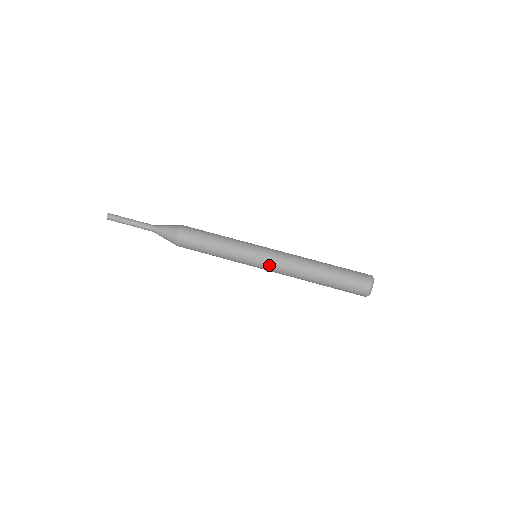
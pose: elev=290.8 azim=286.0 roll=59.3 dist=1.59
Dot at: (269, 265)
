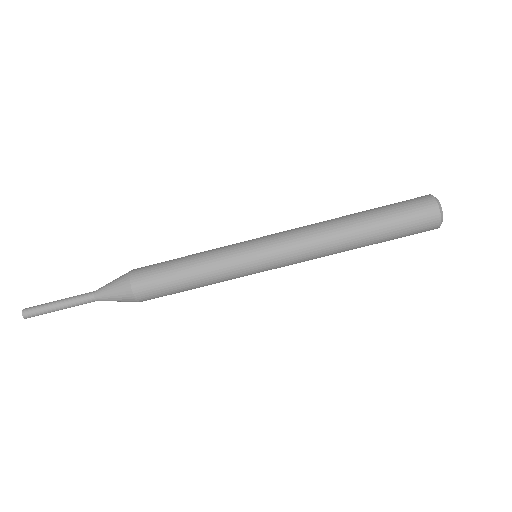
Dot at: (283, 265)
